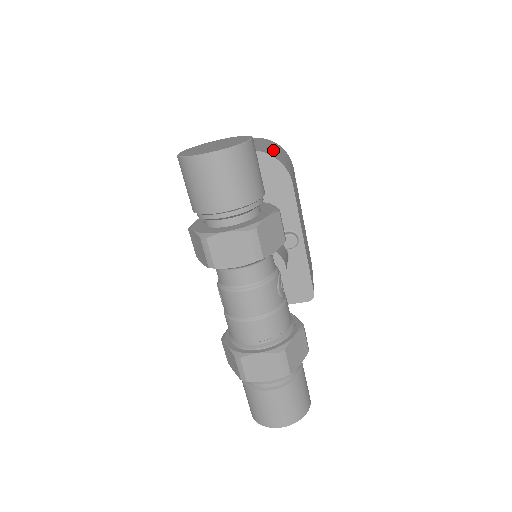
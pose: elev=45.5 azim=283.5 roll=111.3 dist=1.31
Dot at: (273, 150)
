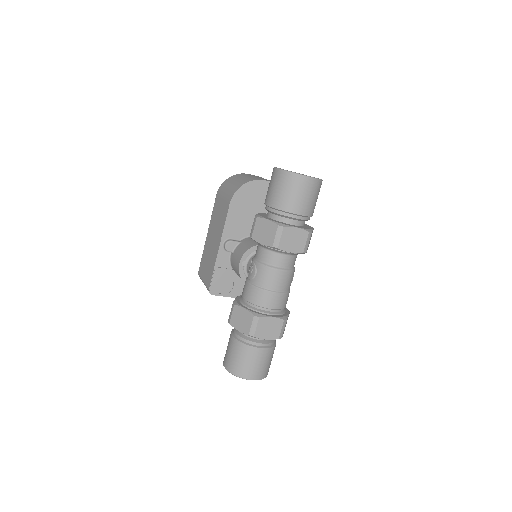
Dot at: occluded
